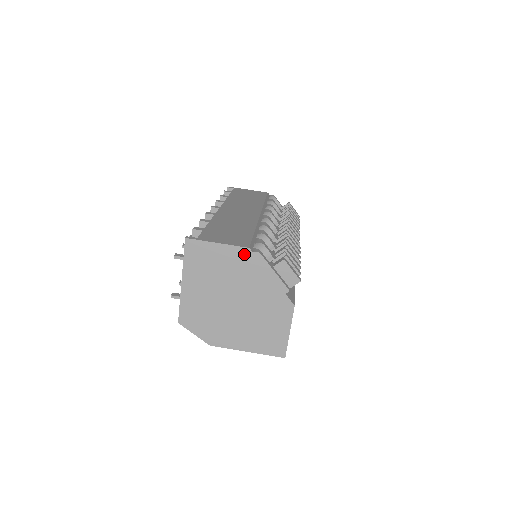
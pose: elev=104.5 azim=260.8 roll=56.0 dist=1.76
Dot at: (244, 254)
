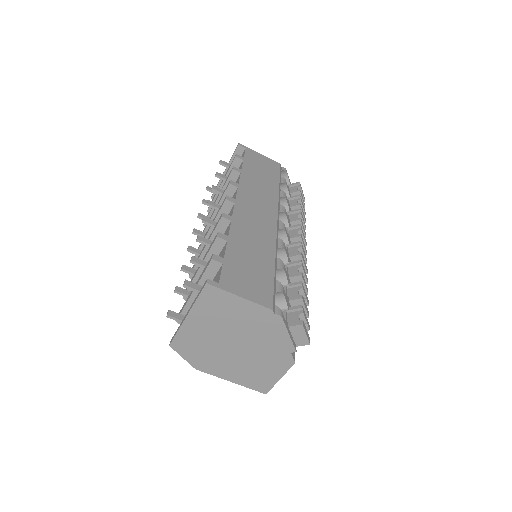
Dot at: (265, 313)
